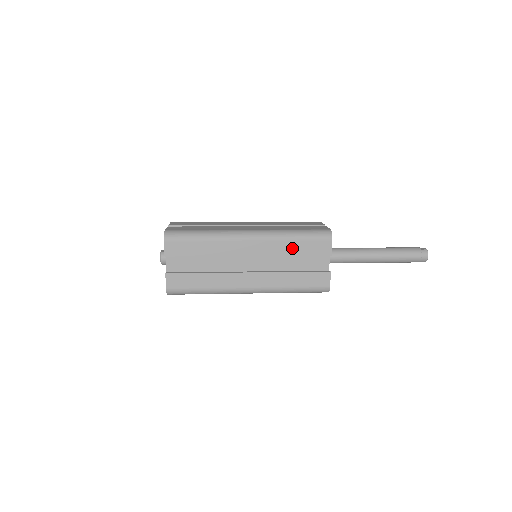
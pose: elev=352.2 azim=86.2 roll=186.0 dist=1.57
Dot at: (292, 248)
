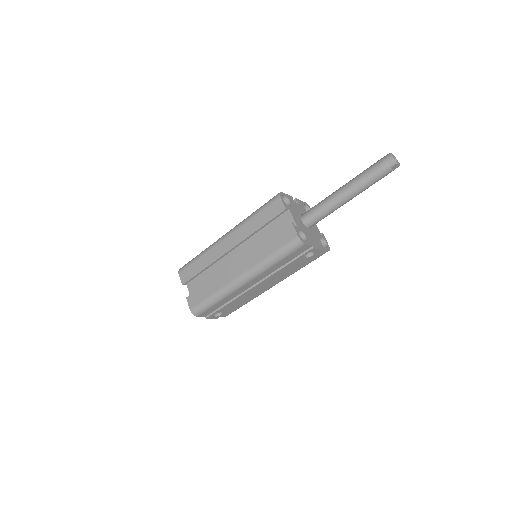
Dot at: (255, 224)
